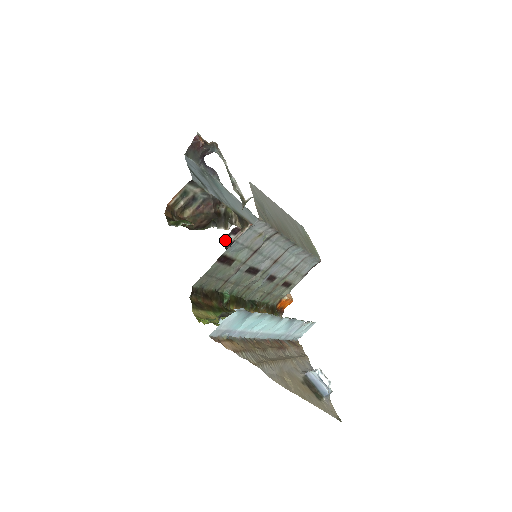
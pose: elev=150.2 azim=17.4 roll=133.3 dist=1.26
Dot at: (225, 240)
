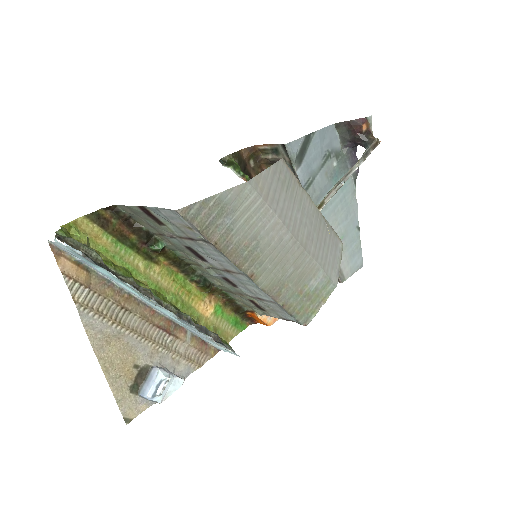
Dot at: occluded
